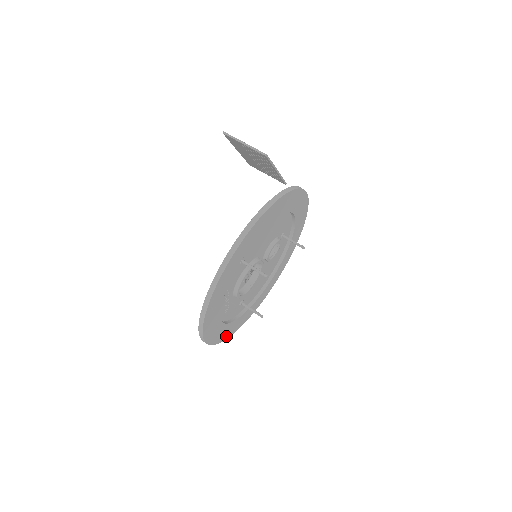
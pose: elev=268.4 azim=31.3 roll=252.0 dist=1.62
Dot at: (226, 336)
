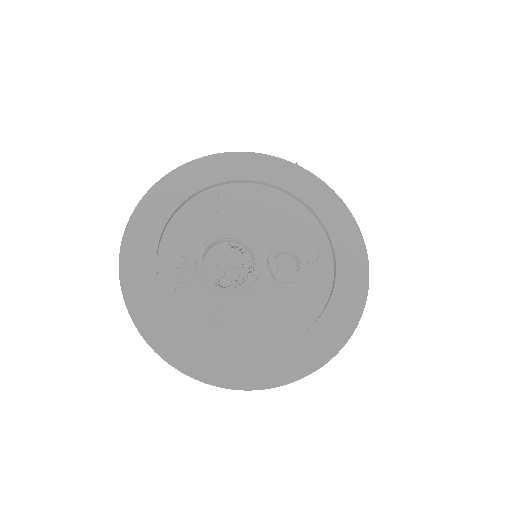
Dot at: (162, 346)
